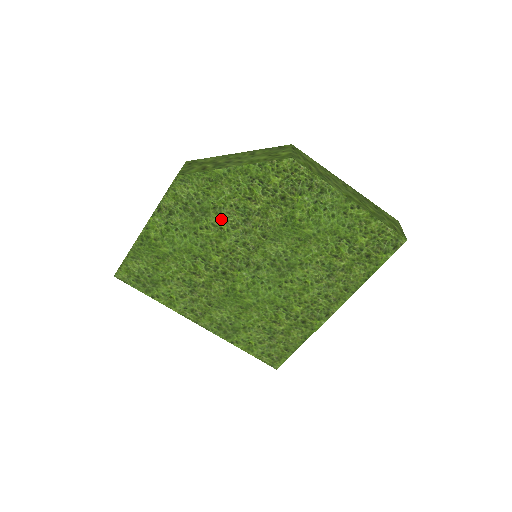
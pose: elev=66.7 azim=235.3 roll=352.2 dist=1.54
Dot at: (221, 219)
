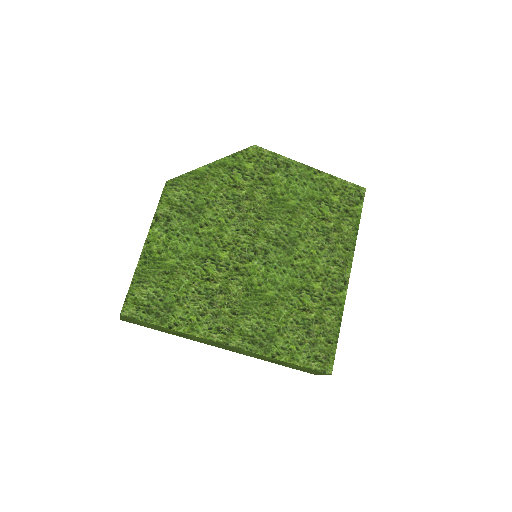
Dot at: (217, 212)
